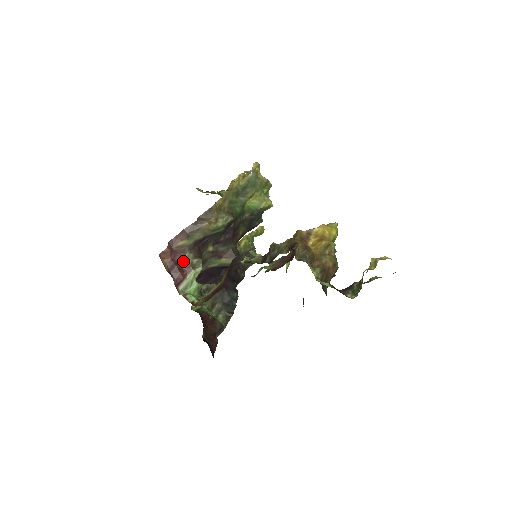
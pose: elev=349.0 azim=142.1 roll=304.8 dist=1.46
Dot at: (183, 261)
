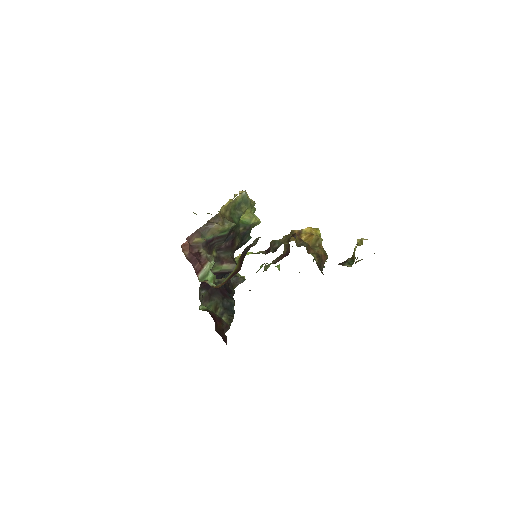
Dot at: (199, 254)
